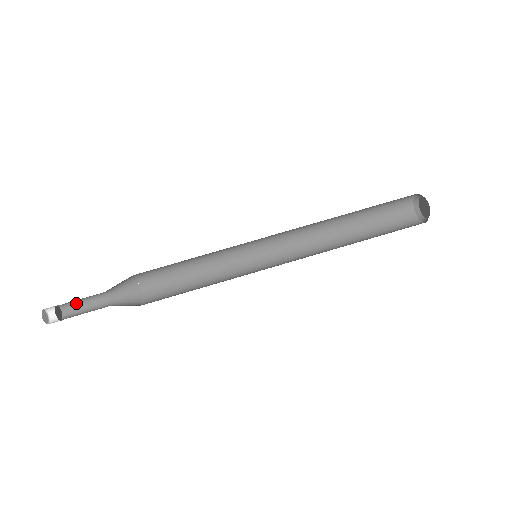
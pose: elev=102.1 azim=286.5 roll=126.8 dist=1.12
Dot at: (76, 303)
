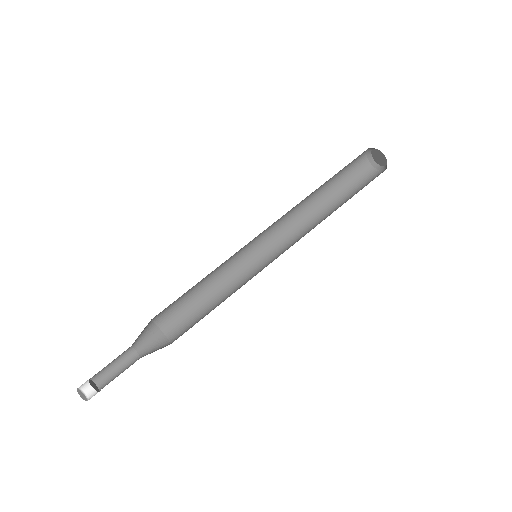
Dot at: (103, 368)
